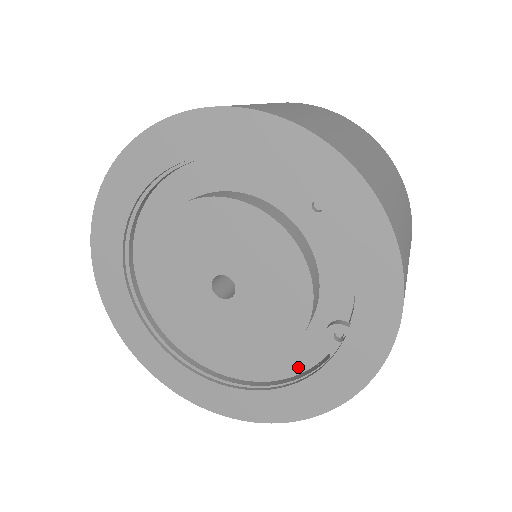
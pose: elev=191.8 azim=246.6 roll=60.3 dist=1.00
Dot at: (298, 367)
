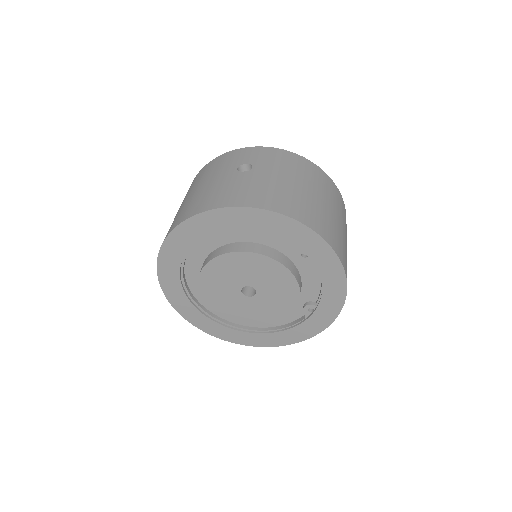
Dot at: (286, 321)
